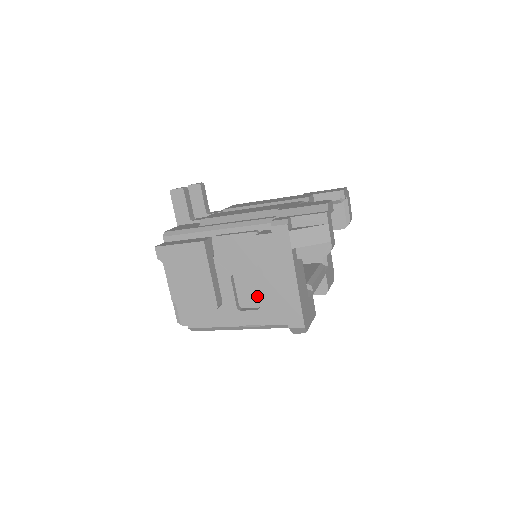
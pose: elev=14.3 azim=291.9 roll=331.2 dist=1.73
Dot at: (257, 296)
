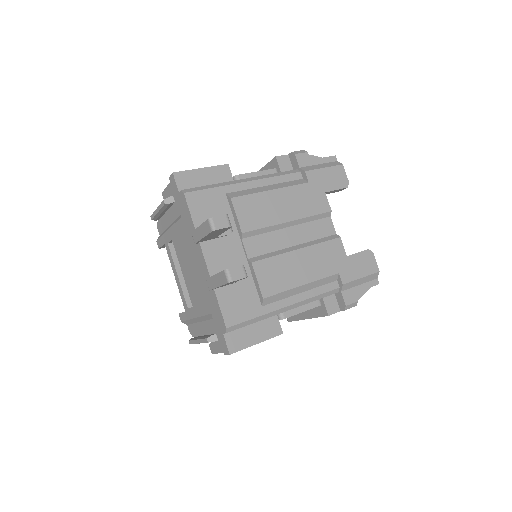
Dot at: occluded
